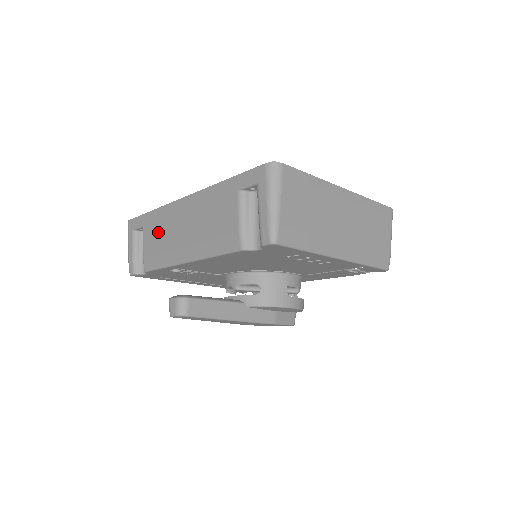
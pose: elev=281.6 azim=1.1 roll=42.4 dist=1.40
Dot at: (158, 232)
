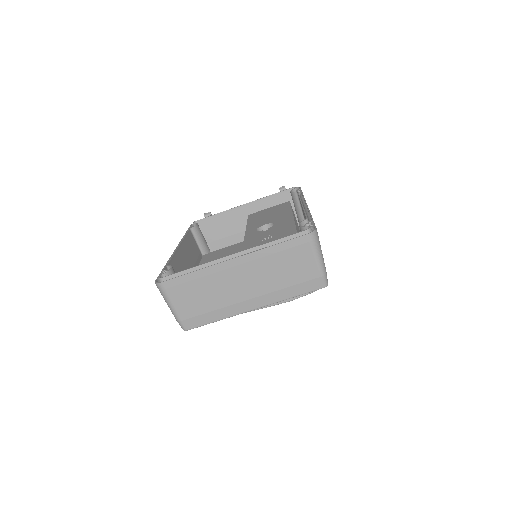
Dot at: occluded
